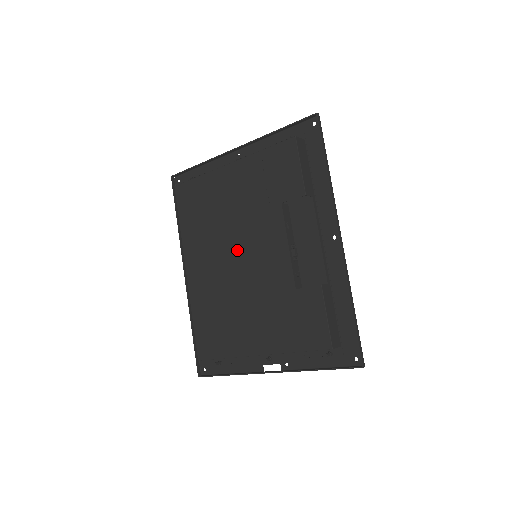
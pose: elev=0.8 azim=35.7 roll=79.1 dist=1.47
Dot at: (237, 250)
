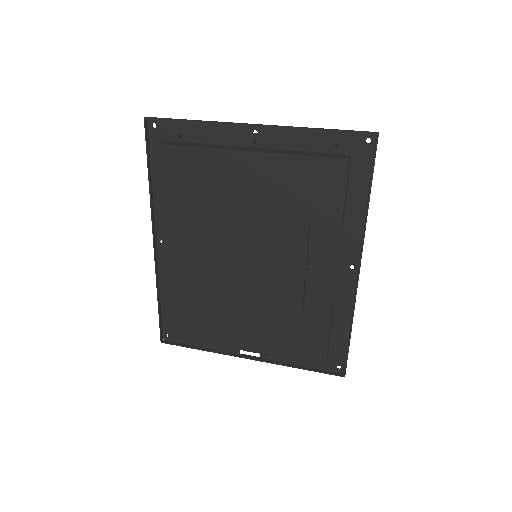
Dot at: (239, 252)
